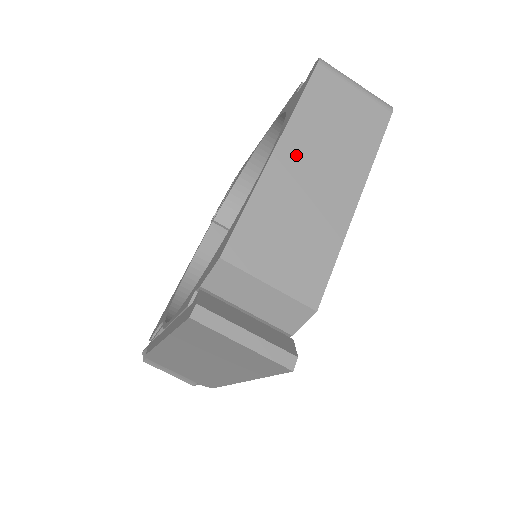
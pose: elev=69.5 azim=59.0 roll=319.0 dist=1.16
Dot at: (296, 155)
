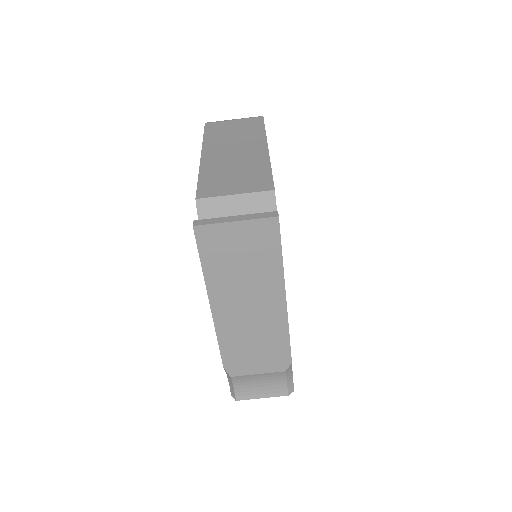
Dot at: (216, 152)
